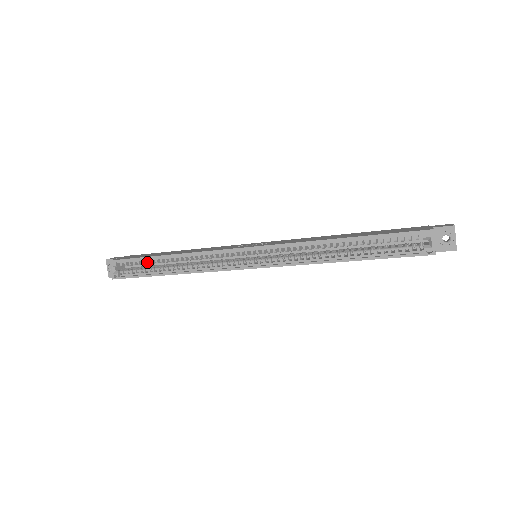
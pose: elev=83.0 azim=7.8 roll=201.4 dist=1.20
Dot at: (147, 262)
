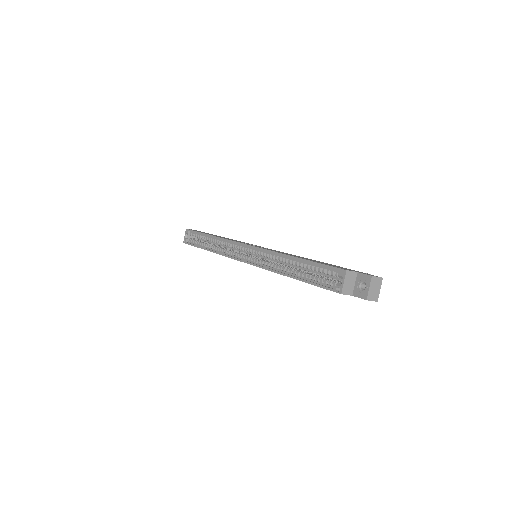
Dot at: (201, 237)
